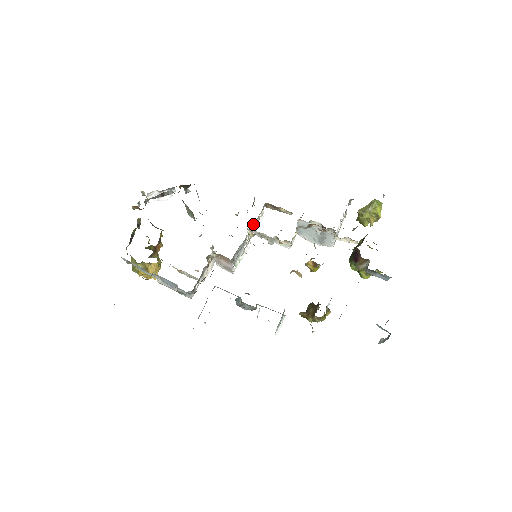
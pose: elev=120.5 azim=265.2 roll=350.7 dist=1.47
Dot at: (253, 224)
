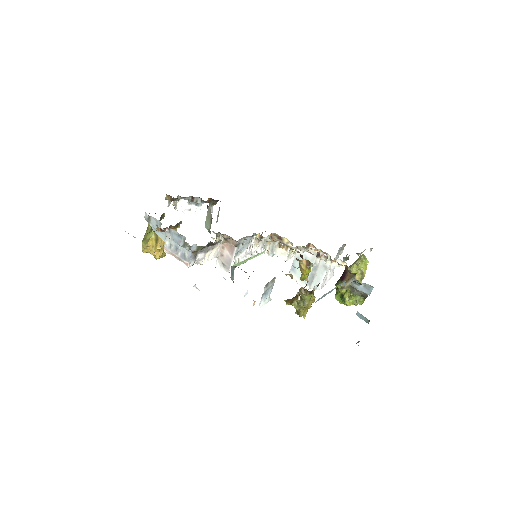
Dot at: occluded
